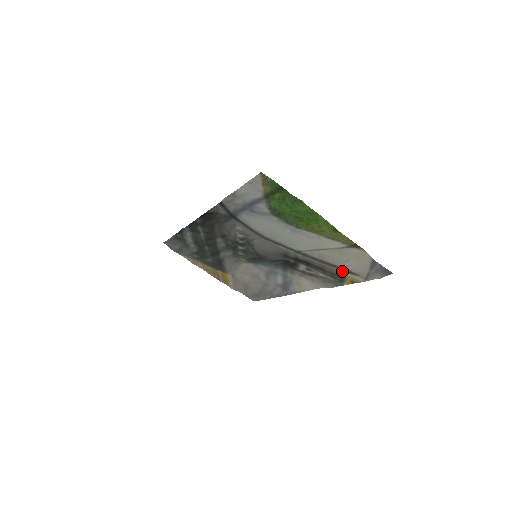
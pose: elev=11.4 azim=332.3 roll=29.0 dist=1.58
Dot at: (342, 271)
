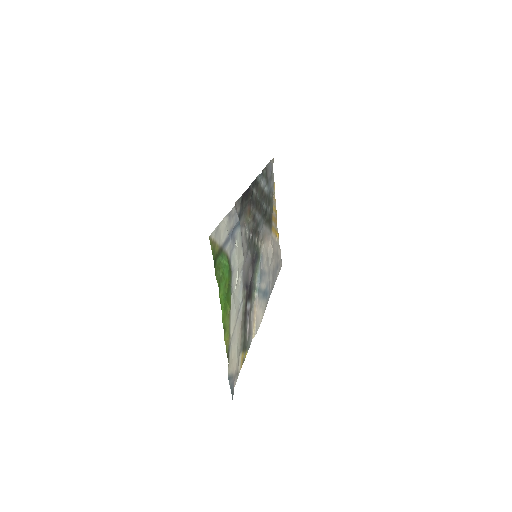
Dot at: (240, 347)
